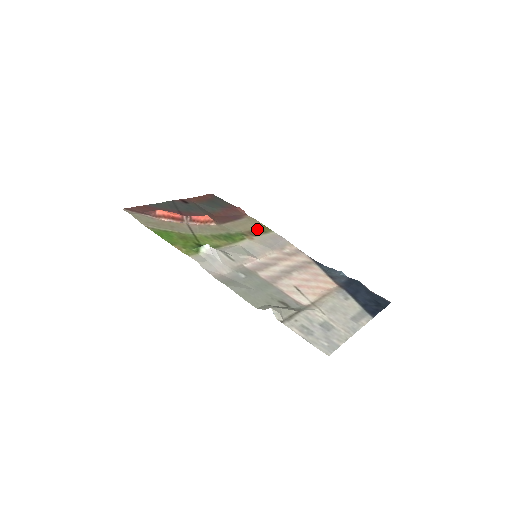
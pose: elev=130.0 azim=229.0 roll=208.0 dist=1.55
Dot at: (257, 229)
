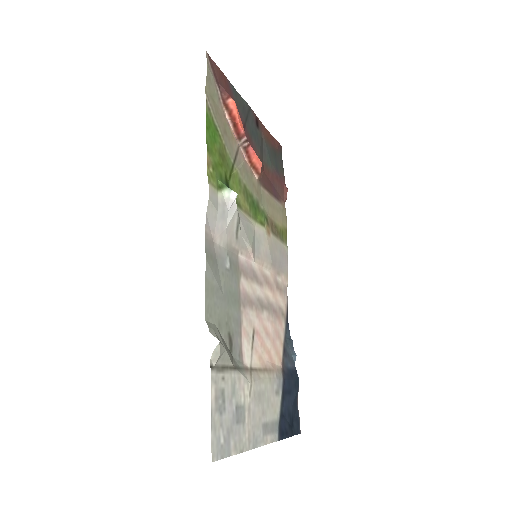
Dot at: (280, 228)
